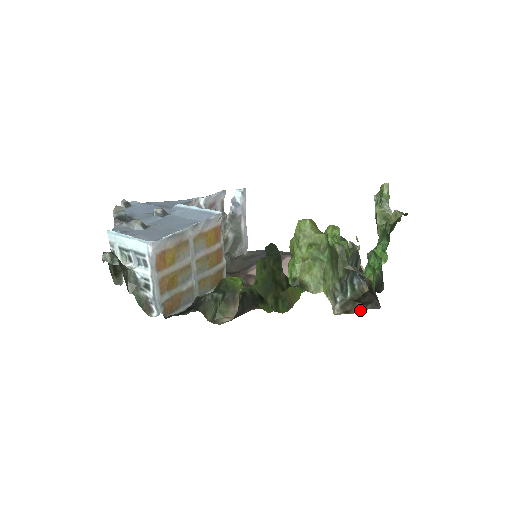
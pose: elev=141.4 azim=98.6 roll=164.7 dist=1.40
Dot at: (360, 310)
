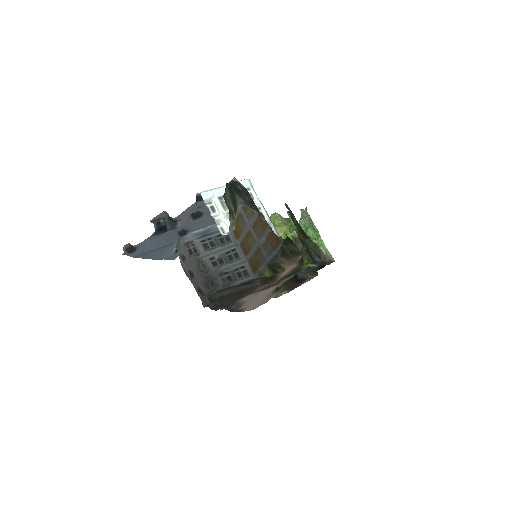
Dot at: (330, 263)
